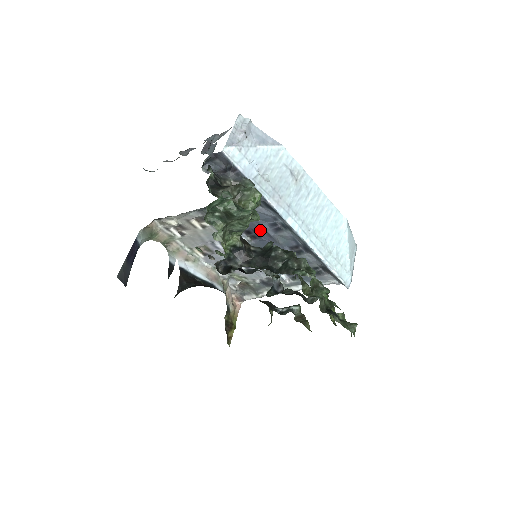
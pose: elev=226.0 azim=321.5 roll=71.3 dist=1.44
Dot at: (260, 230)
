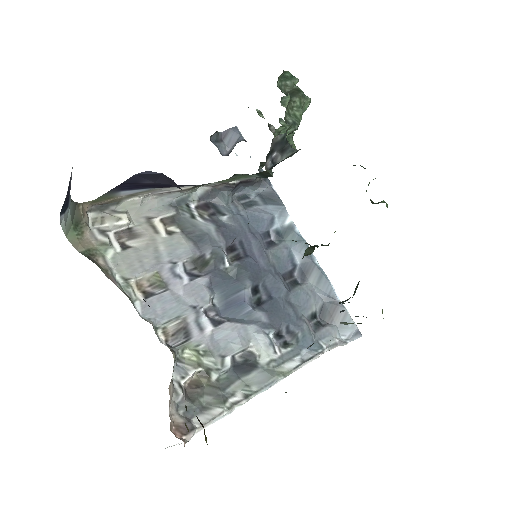
Dot at: (250, 242)
